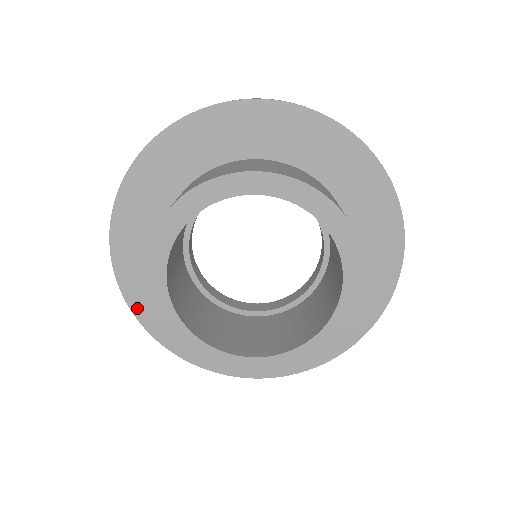
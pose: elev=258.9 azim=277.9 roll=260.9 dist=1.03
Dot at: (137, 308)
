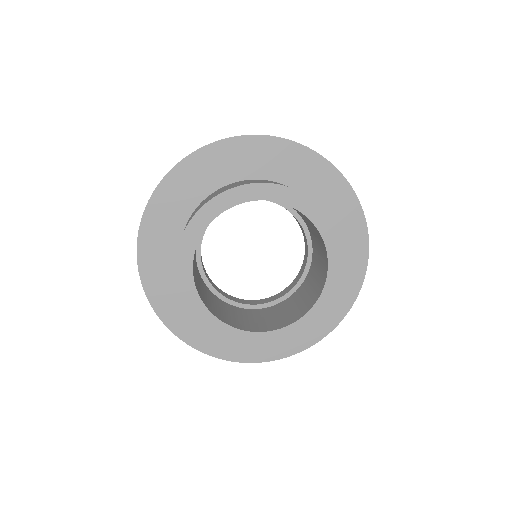
Dot at: (143, 243)
